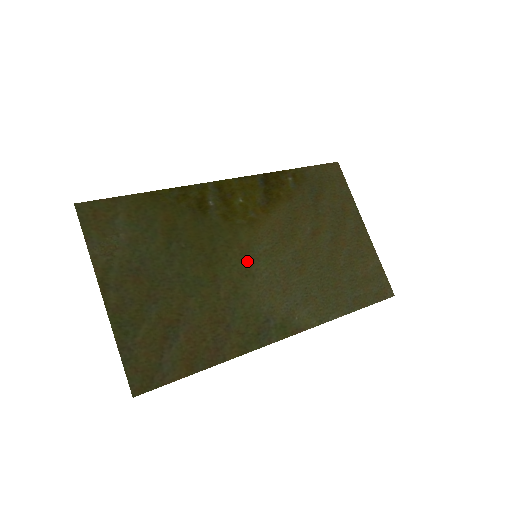
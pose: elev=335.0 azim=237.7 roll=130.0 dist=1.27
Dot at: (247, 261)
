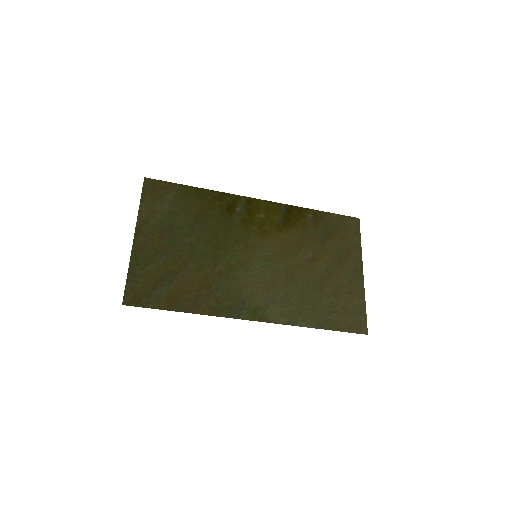
Dot at: (247, 256)
